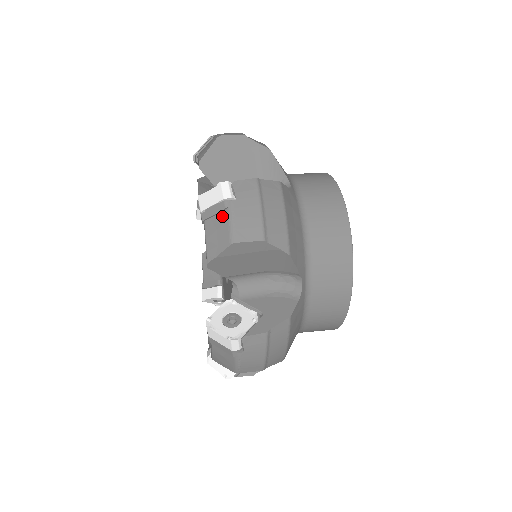
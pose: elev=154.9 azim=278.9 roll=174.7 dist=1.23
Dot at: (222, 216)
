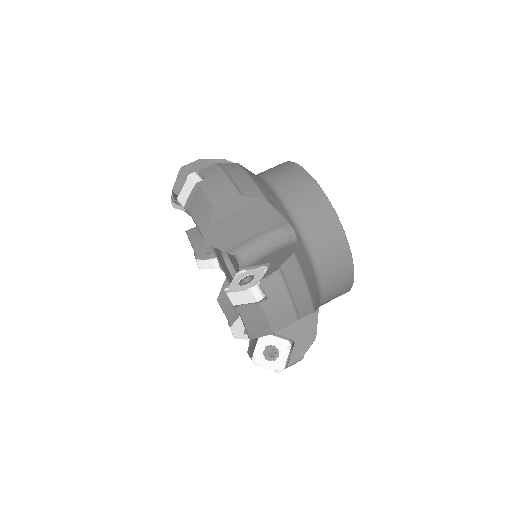
Dot at: (258, 313)
